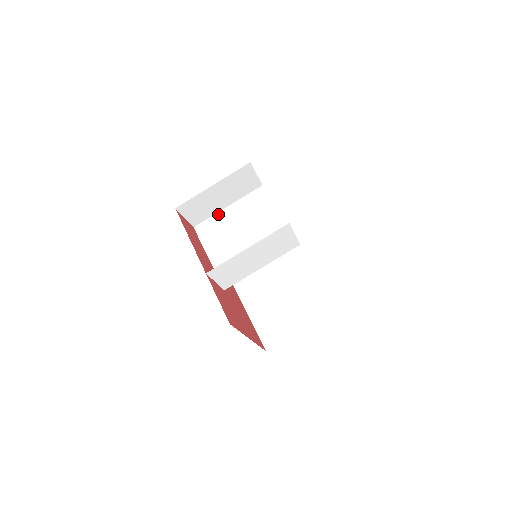
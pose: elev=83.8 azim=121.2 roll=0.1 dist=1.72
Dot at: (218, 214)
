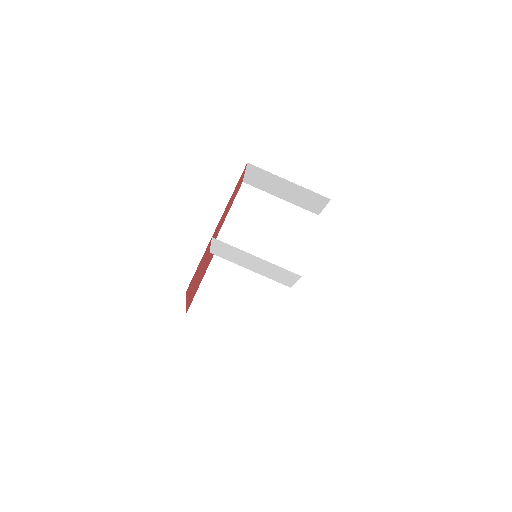
Dot at: (268, 195)
